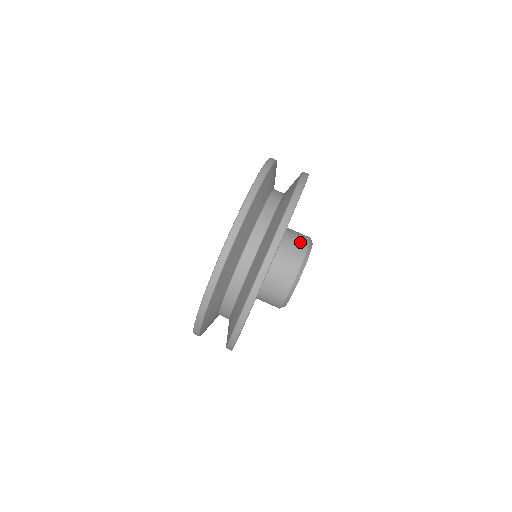
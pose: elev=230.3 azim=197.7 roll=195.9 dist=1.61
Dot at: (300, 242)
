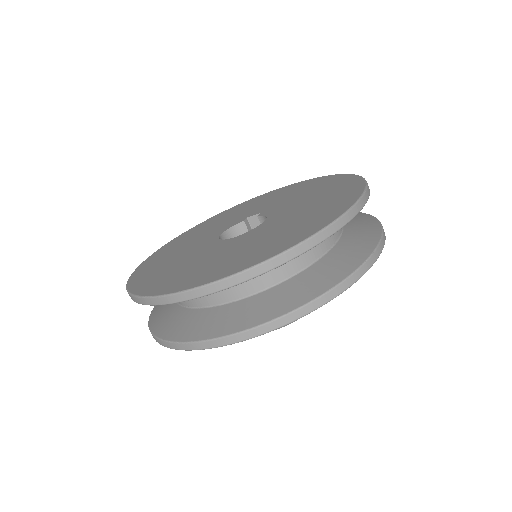
Dot at: occluded
